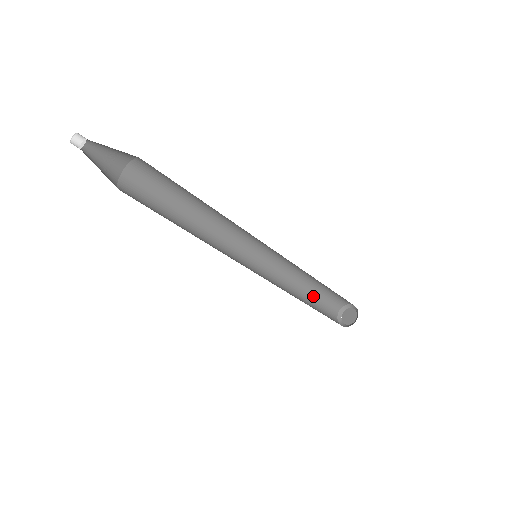
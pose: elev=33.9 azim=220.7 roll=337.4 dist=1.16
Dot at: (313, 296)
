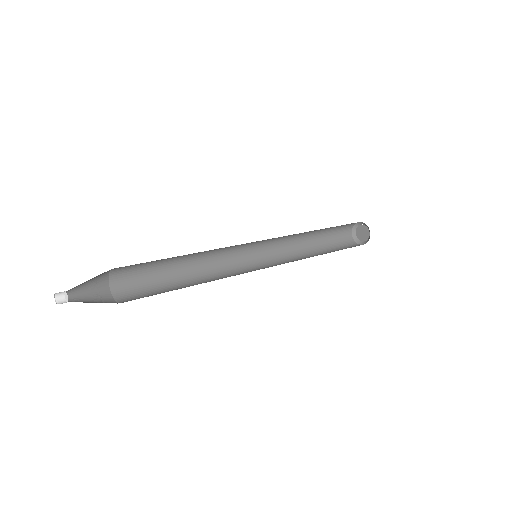
Dot at: (322, 240)
